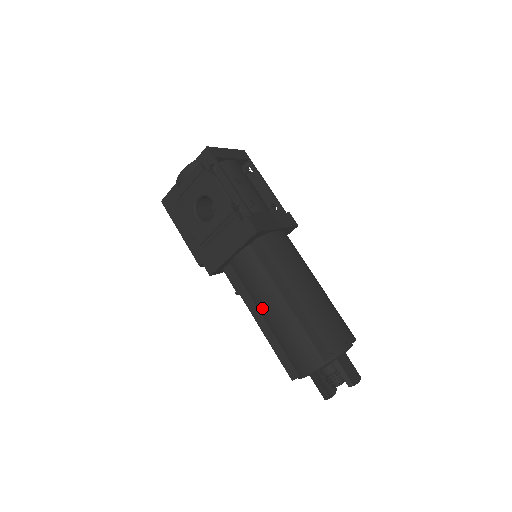
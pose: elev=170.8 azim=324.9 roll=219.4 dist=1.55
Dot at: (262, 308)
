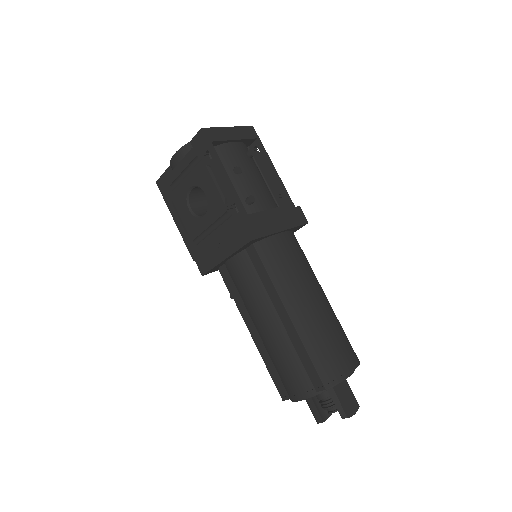
Dot at: (255, 321)
